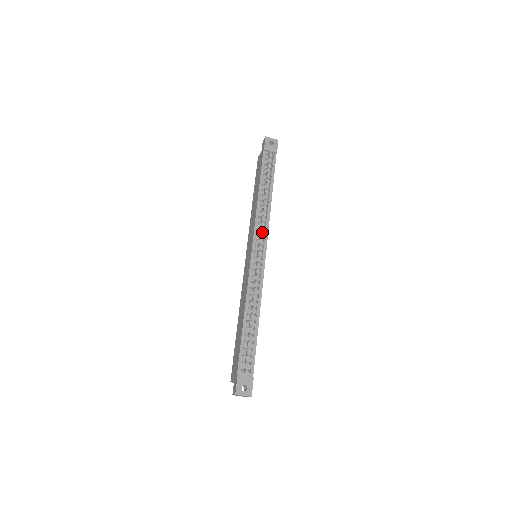
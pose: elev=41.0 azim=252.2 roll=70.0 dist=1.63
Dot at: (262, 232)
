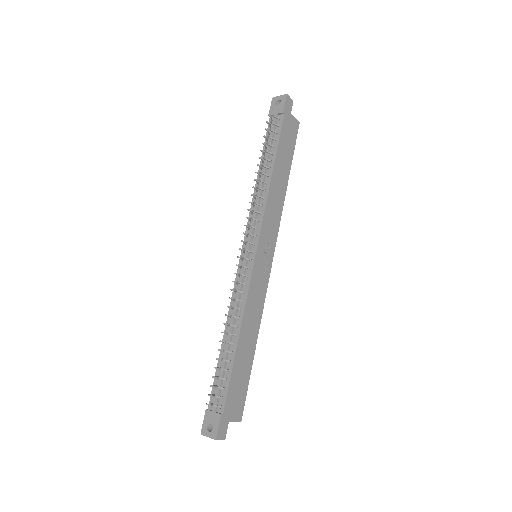
Dot at: (253, 225)
